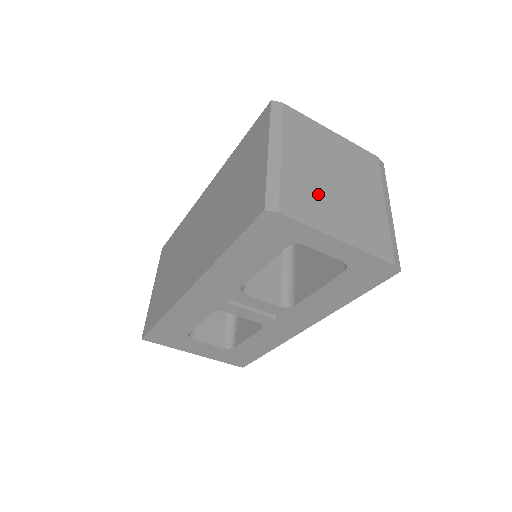
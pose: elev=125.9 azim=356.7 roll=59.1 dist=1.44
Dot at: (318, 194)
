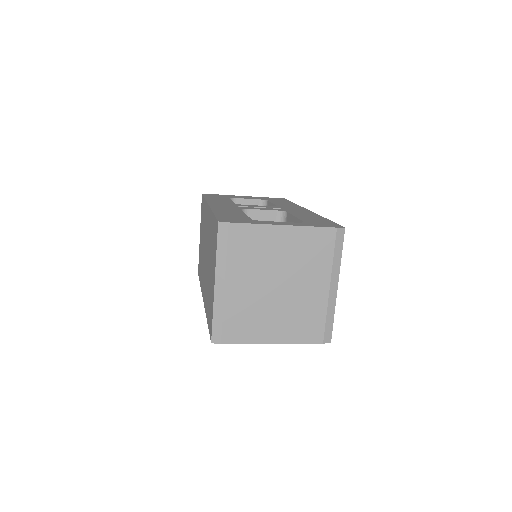
Dot at: (257, 311)
